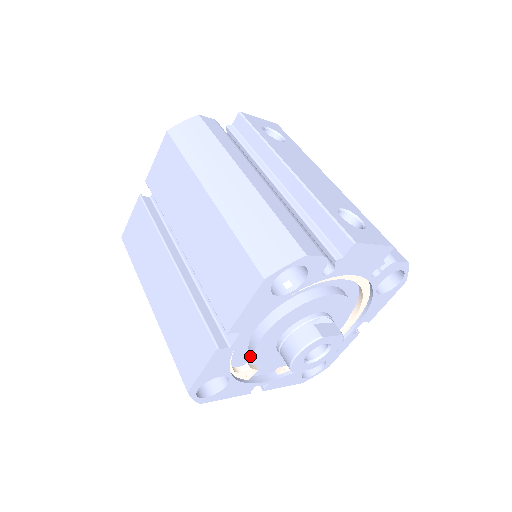
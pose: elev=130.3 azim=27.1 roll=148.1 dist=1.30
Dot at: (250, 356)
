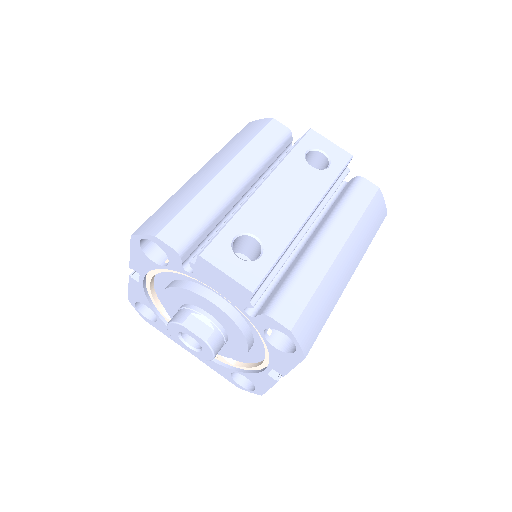
Dot at: occluded
